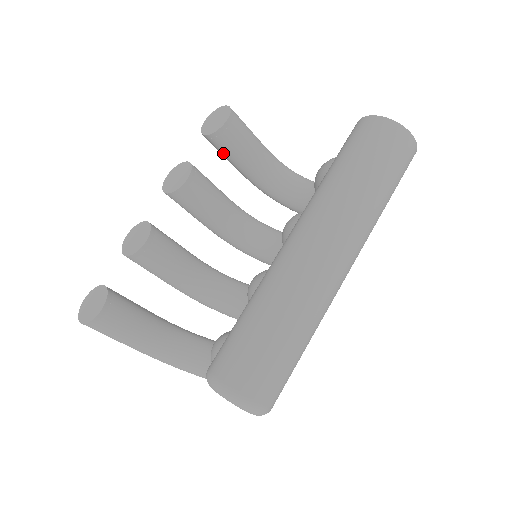
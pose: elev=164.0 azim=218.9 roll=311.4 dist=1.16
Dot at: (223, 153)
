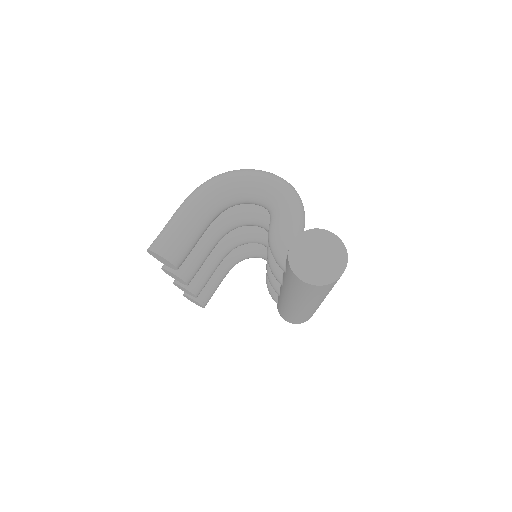
Dot at: occluded
